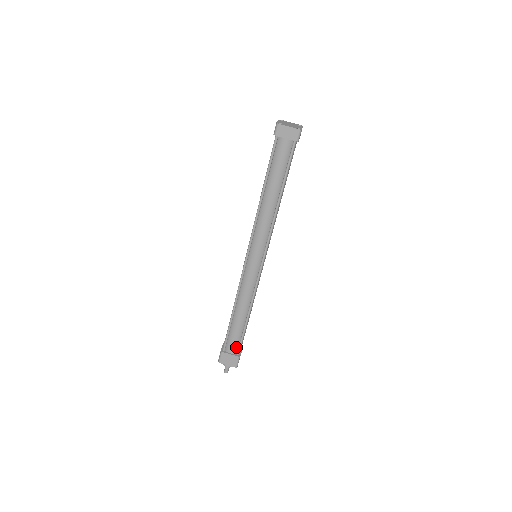
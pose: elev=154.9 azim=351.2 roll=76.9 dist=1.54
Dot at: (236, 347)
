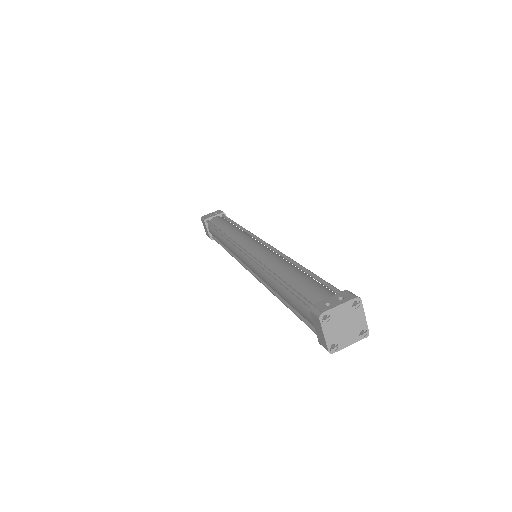
Dot at: (213, 235)
